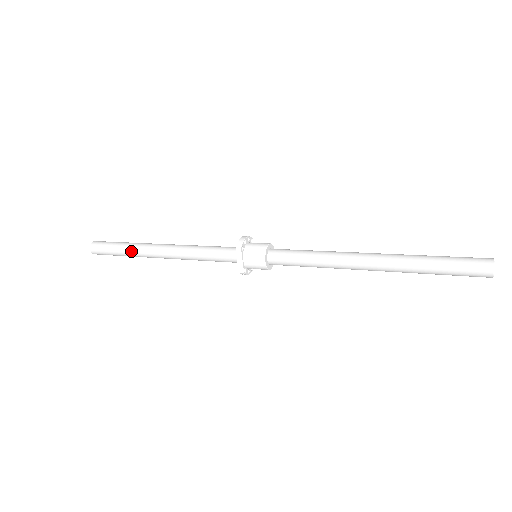
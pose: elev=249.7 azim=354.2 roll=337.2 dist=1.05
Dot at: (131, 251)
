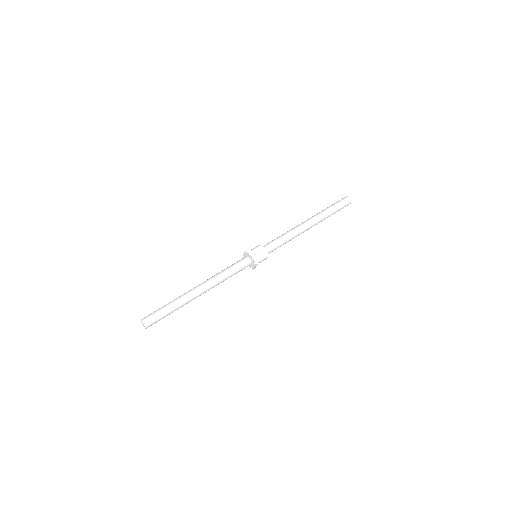
Dot at: occluded
